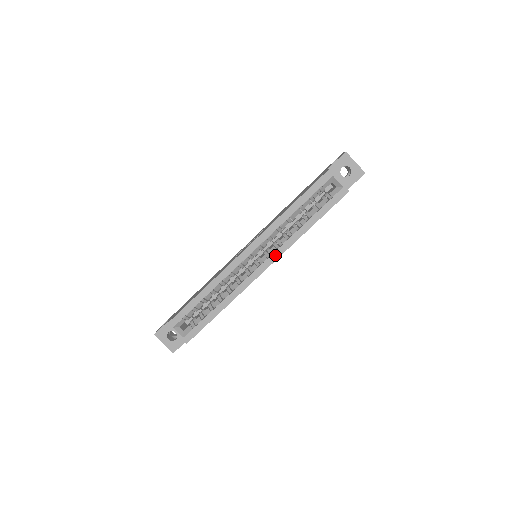
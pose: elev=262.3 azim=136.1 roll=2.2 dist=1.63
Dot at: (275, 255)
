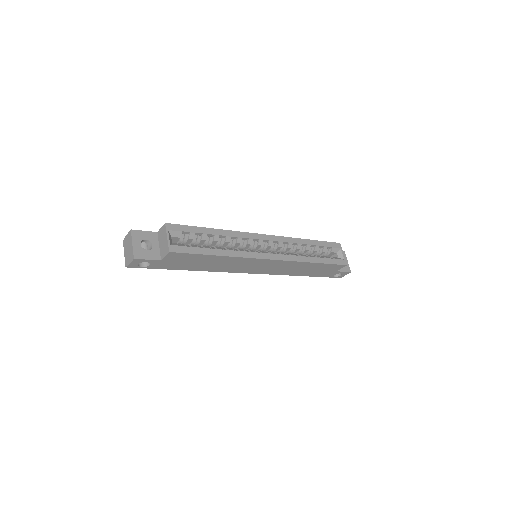
Dot at: (283, 257)
